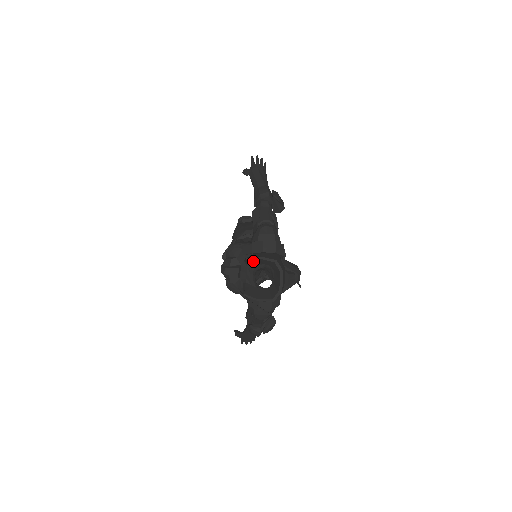
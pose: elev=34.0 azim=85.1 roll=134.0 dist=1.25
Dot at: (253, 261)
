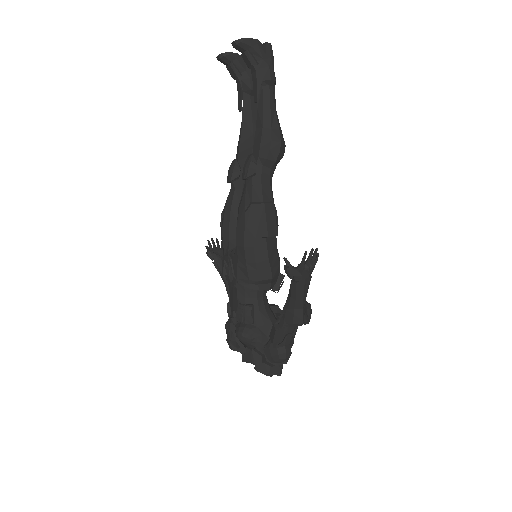
Dot at: (261, 362)
